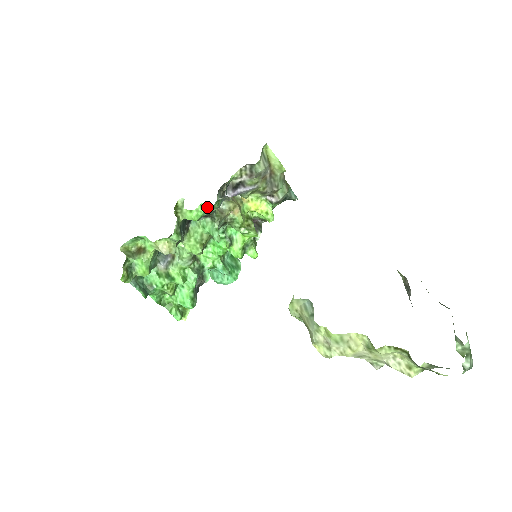
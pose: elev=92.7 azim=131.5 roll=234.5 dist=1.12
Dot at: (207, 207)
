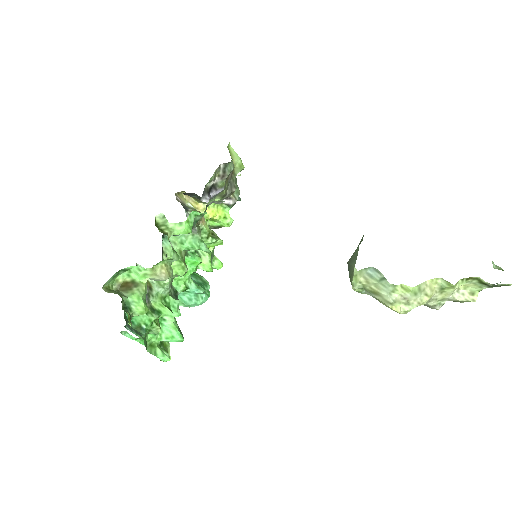
Dot at: (195, 216)
